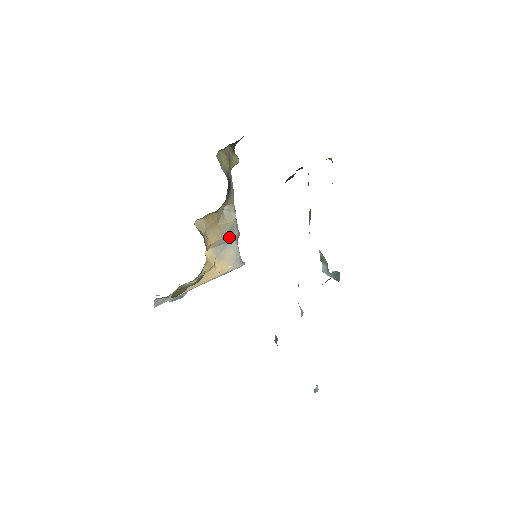
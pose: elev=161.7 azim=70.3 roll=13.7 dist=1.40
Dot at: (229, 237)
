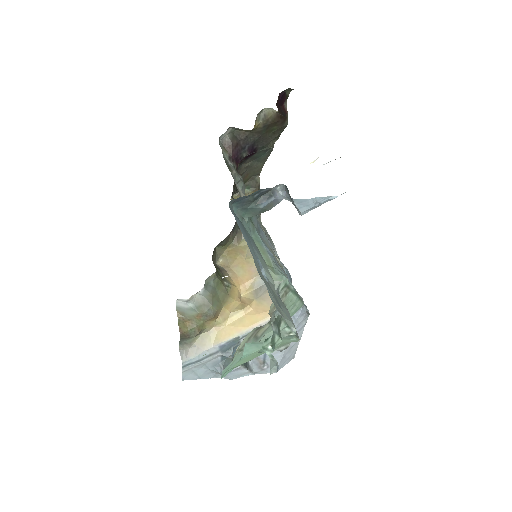
Dot at: occluded
